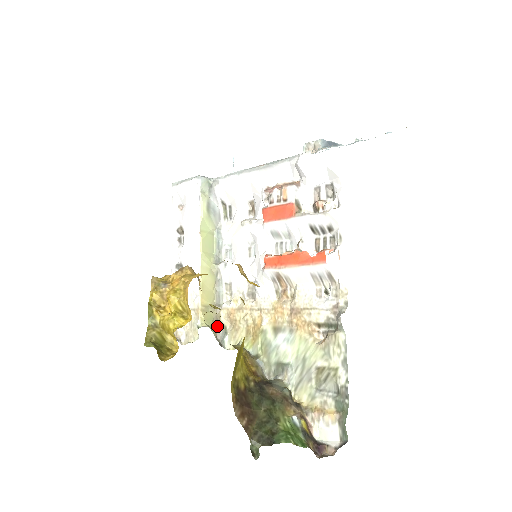
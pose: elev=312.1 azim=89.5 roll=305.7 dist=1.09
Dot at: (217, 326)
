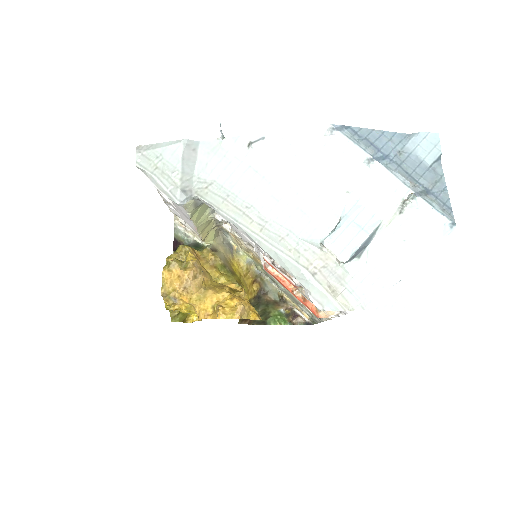
Dot at: (219, 229)
